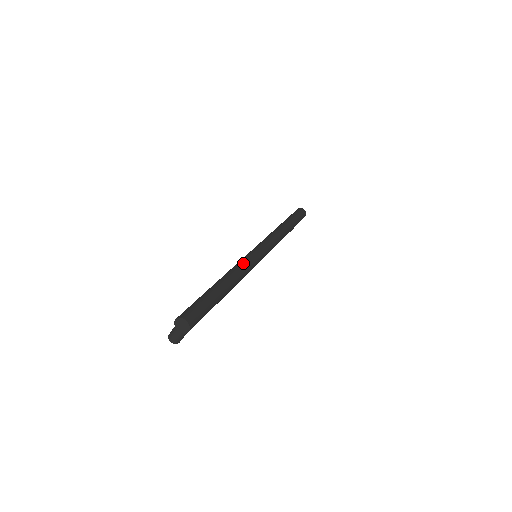
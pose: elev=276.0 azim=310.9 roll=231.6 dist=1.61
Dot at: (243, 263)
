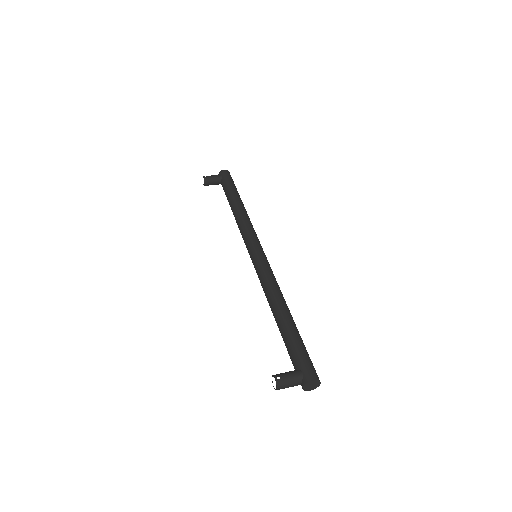
Dot at: occluded
